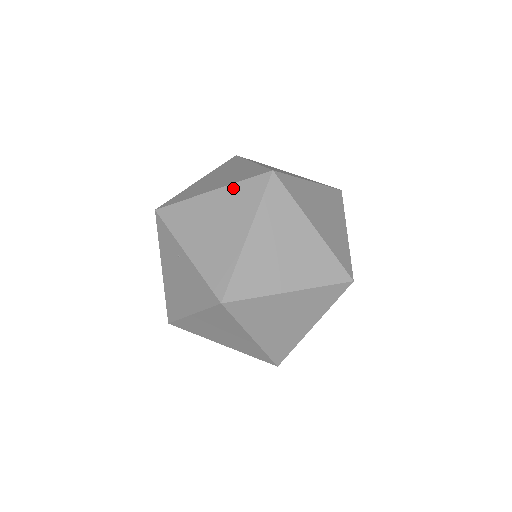
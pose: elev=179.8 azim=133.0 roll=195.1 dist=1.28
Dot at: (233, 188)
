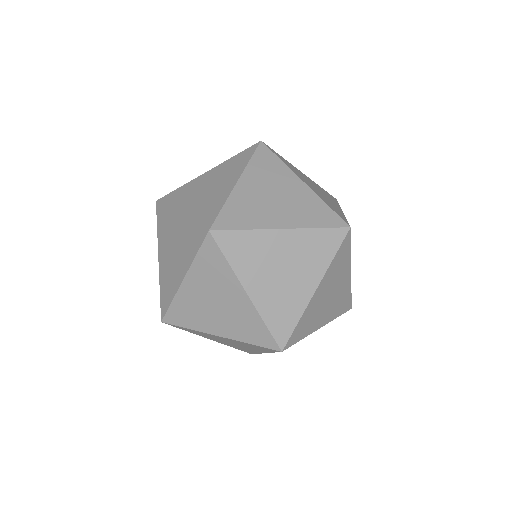
Dot at: (188, 225)
